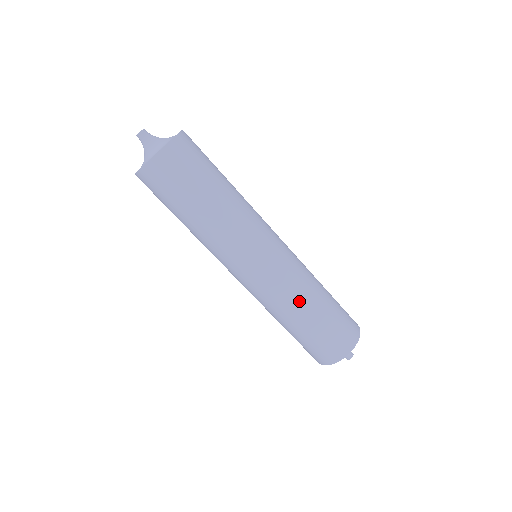
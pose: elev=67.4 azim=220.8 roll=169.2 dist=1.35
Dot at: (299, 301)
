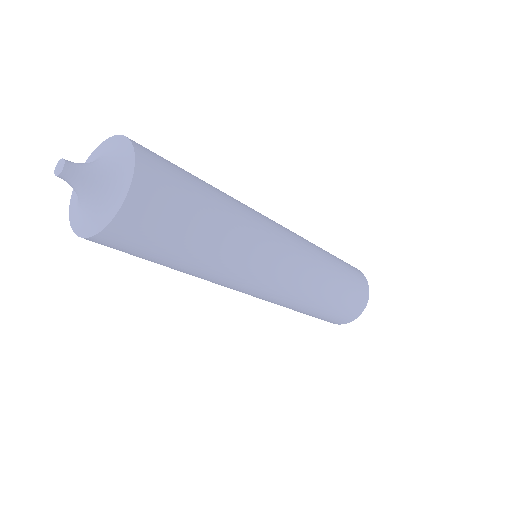
Dot at: (294, 308)
